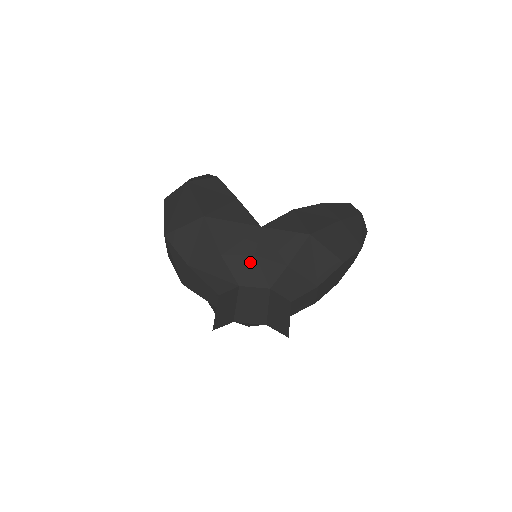
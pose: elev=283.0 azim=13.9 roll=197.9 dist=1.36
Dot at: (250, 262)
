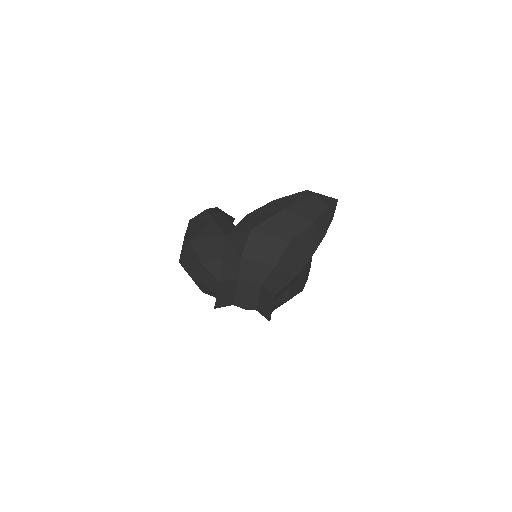
Dot at: (221, 263)
